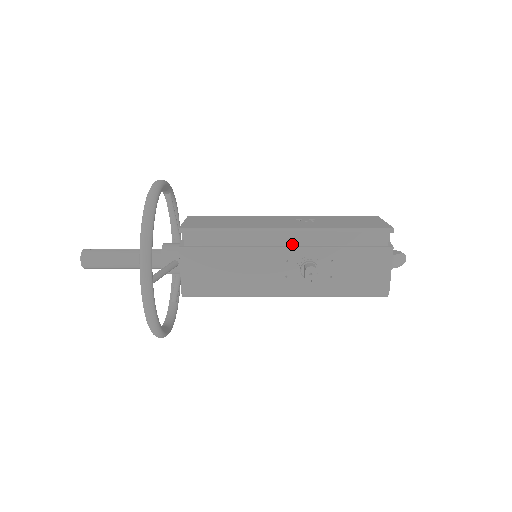
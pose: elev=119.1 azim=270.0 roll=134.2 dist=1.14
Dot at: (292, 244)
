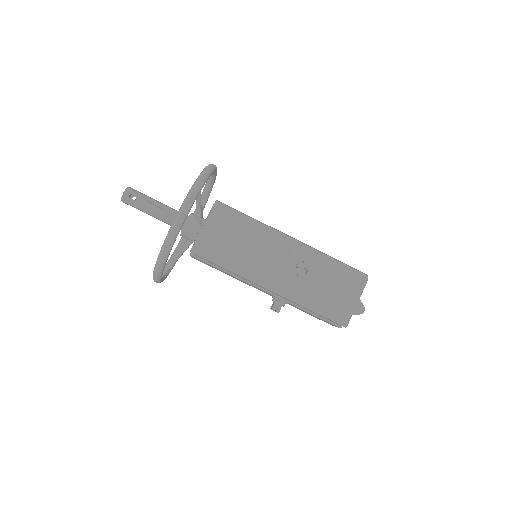
Dot at: (272, 292)
